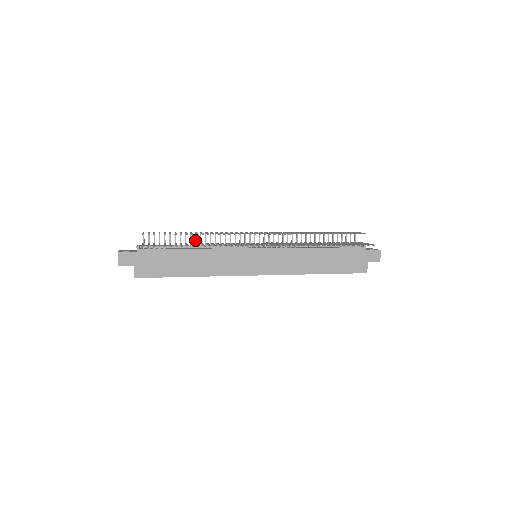
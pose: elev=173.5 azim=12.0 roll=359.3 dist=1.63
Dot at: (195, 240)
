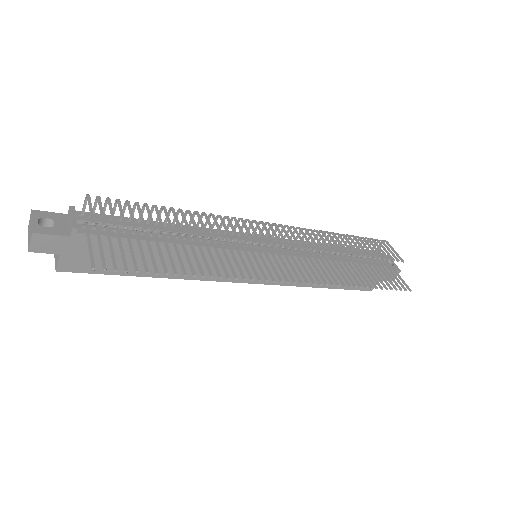
Dot at: occluded
